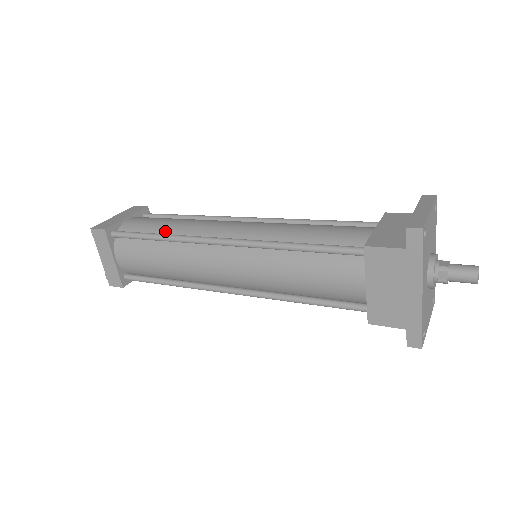
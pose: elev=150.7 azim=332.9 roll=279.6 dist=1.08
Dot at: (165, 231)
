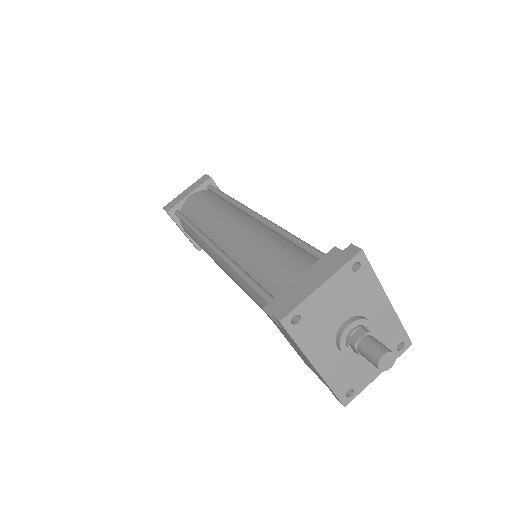
Dot at: (198, 220)
